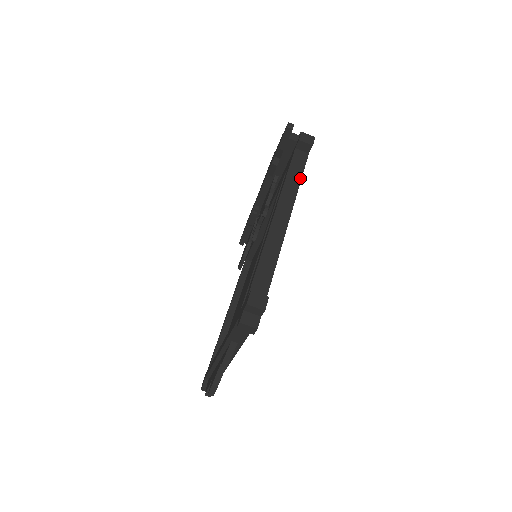
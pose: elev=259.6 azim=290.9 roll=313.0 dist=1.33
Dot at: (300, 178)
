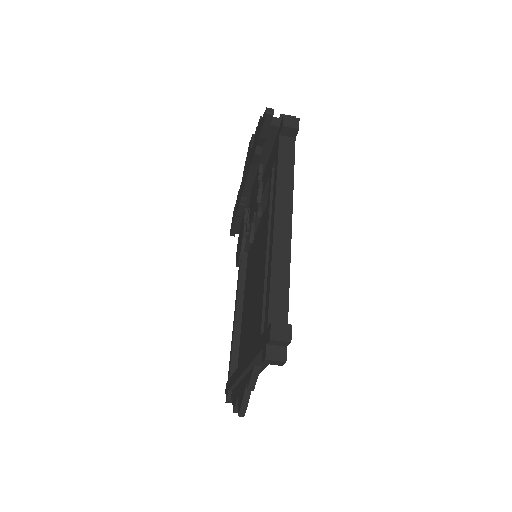
Dot at: (292, 170)
